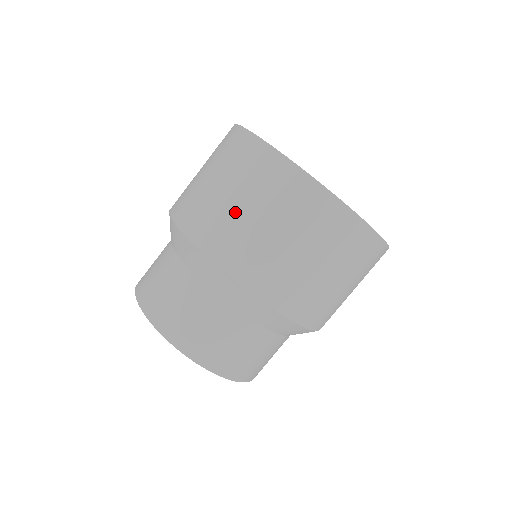
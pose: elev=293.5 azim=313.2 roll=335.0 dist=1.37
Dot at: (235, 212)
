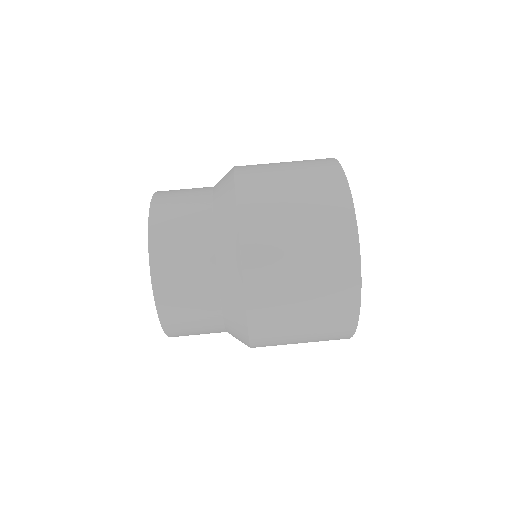
Dot at: (279, 169)
